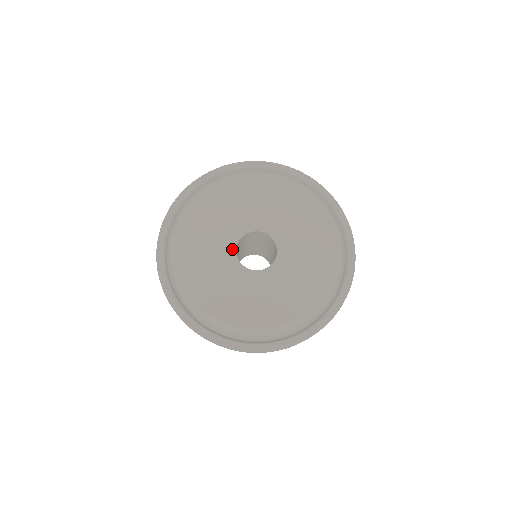
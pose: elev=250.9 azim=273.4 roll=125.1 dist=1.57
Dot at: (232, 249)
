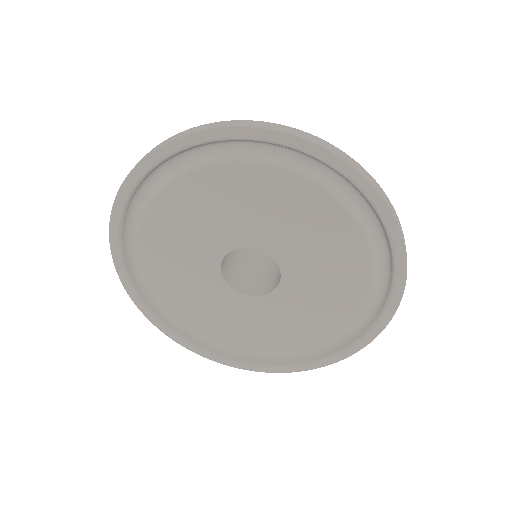
Dot at: (221, 285)
